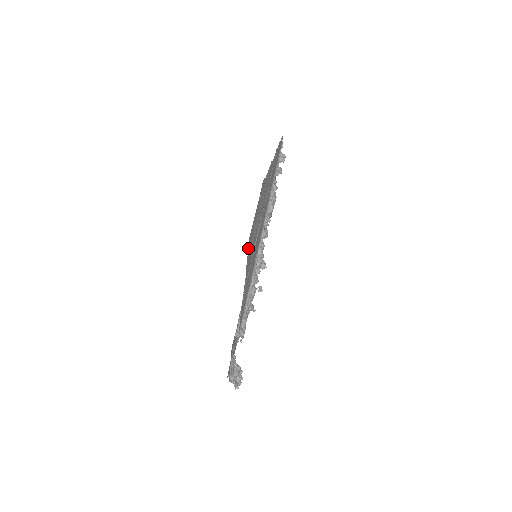
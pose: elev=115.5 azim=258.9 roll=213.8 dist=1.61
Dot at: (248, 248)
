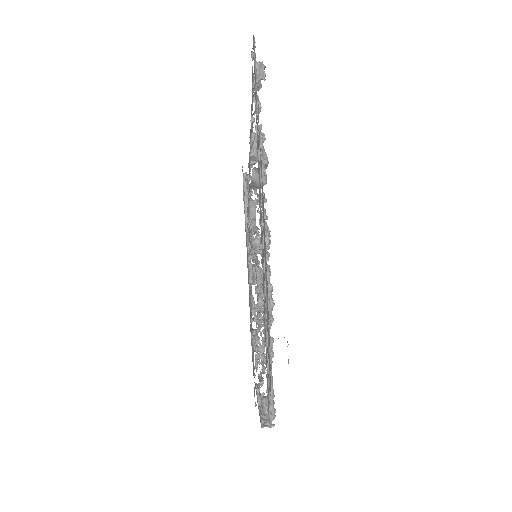
Dot at: occluded
